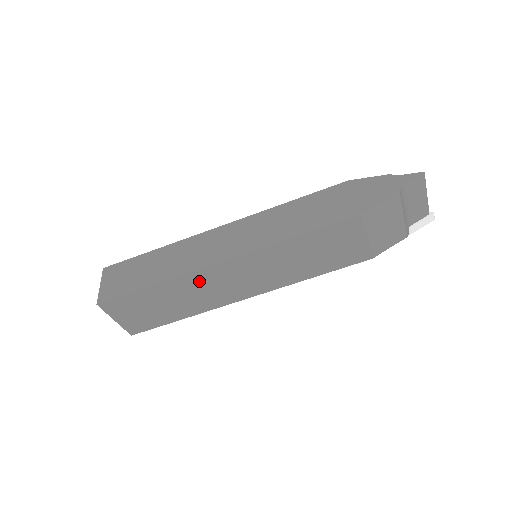
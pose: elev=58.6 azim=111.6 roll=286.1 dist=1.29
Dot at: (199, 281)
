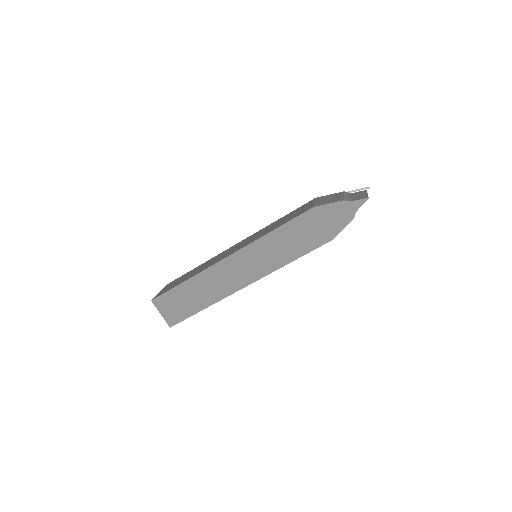
Dot at: occluded
